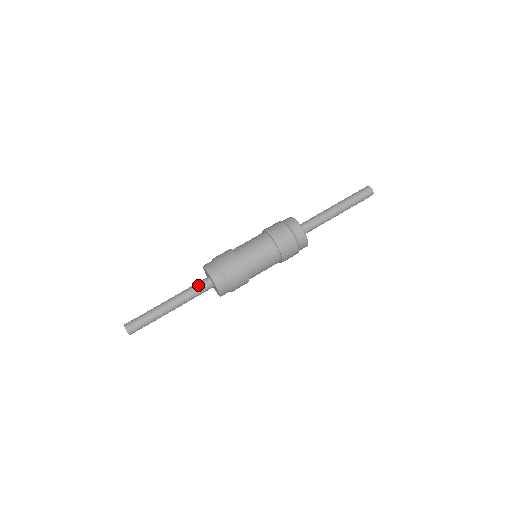
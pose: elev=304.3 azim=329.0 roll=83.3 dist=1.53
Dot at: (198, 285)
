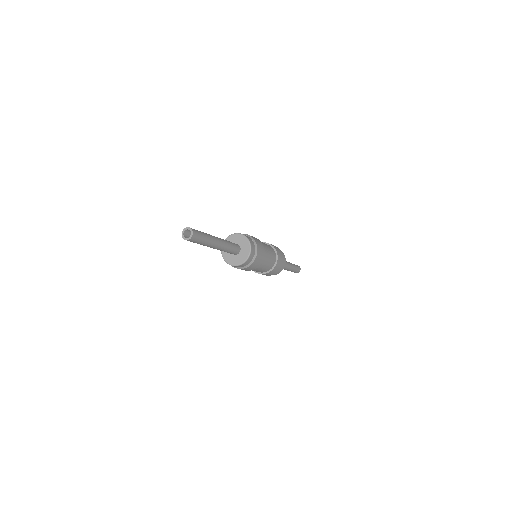
Dot at: occluded
